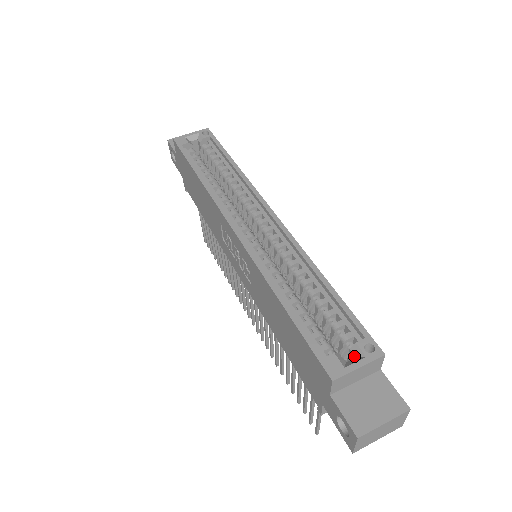
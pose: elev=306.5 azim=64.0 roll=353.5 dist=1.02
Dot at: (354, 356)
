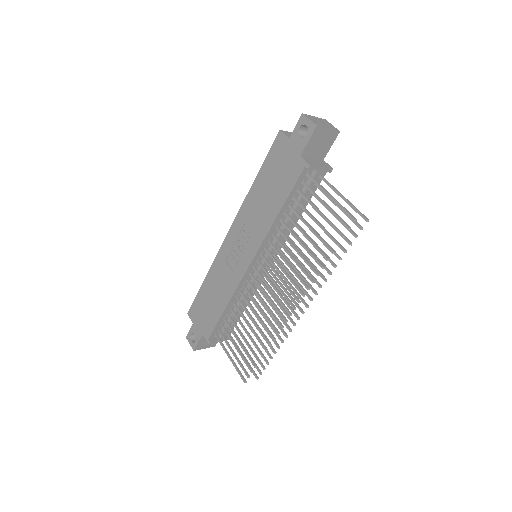
Dot at: occluded
